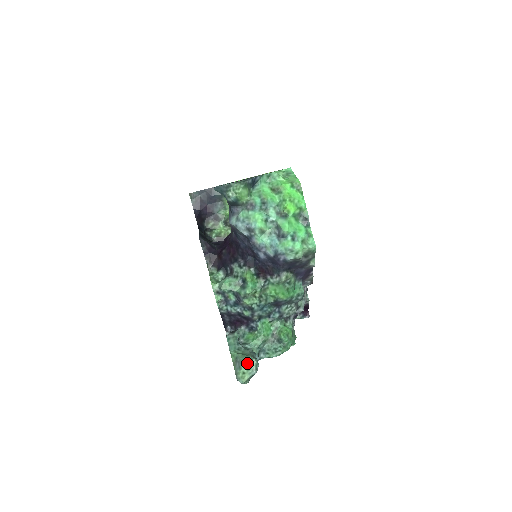
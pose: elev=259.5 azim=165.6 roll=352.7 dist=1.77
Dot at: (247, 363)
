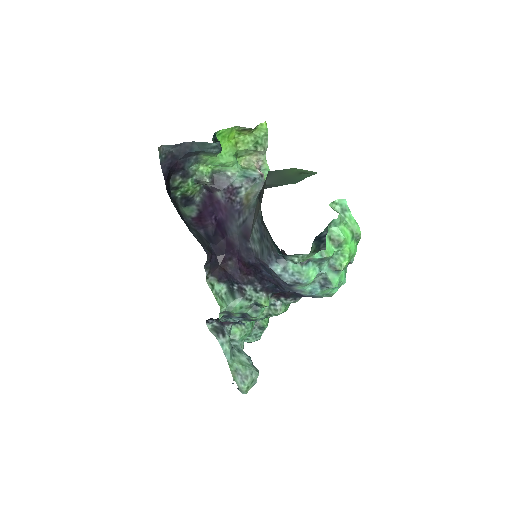
Dot at: (251, 378)
